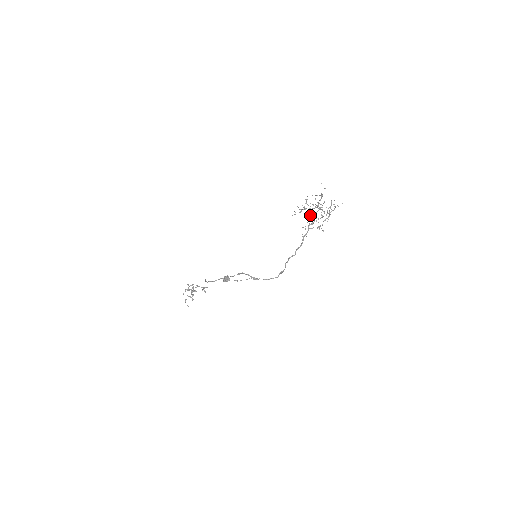
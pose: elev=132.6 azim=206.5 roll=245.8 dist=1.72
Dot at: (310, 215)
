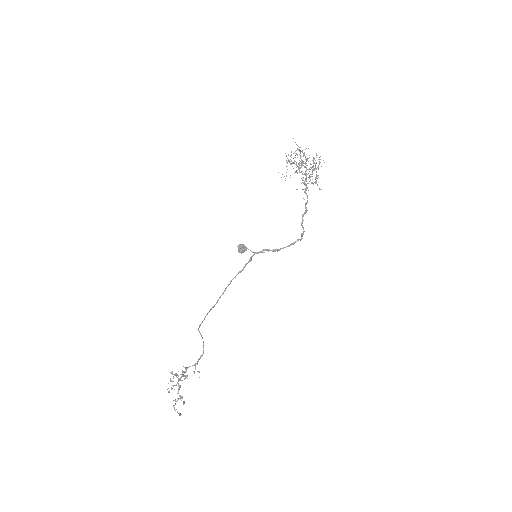
Dot at: occluded
